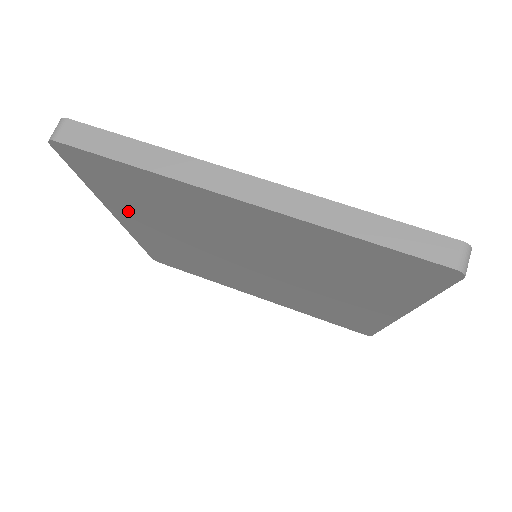
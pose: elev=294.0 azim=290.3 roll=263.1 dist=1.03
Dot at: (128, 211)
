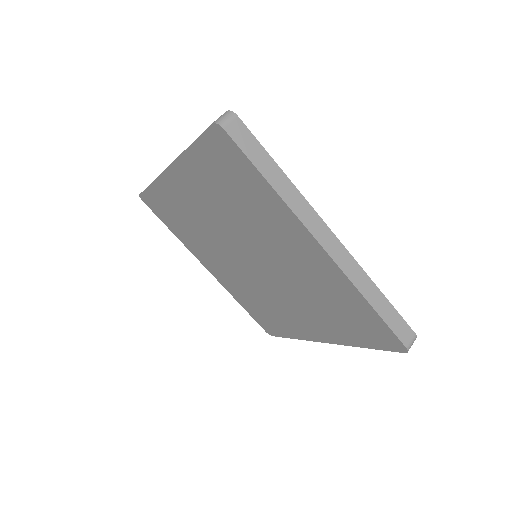
Dot at: (195, 177)
